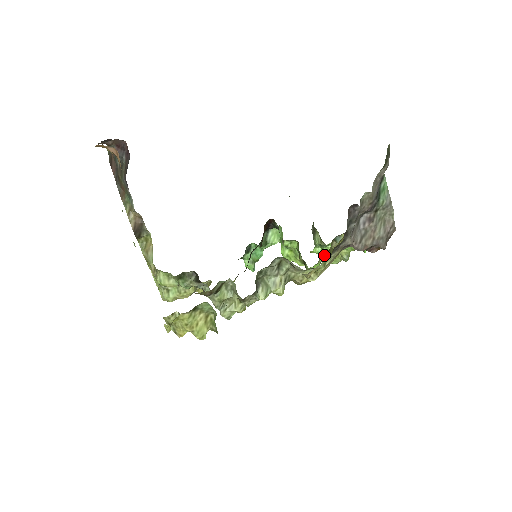
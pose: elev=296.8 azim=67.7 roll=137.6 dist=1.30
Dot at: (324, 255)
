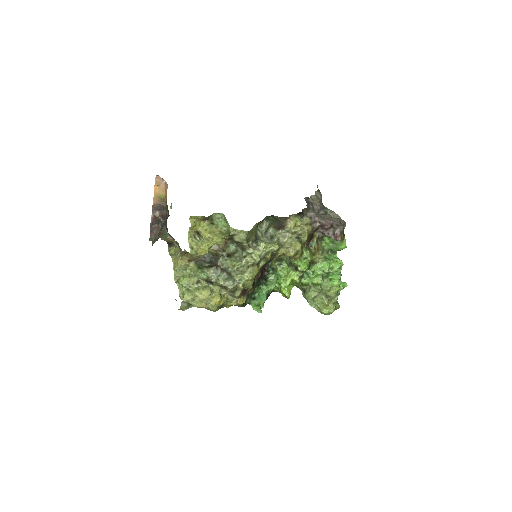
Dot at: (306, 249)
